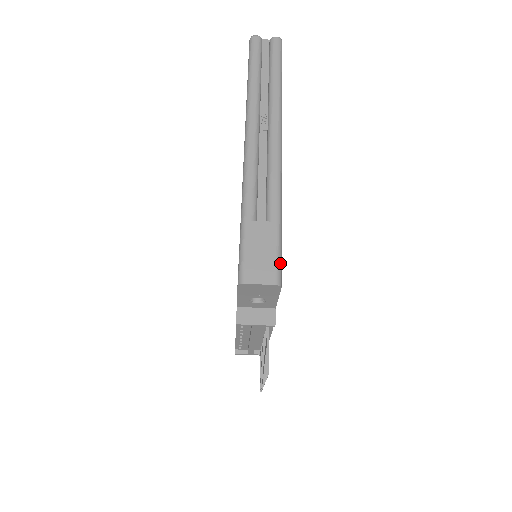
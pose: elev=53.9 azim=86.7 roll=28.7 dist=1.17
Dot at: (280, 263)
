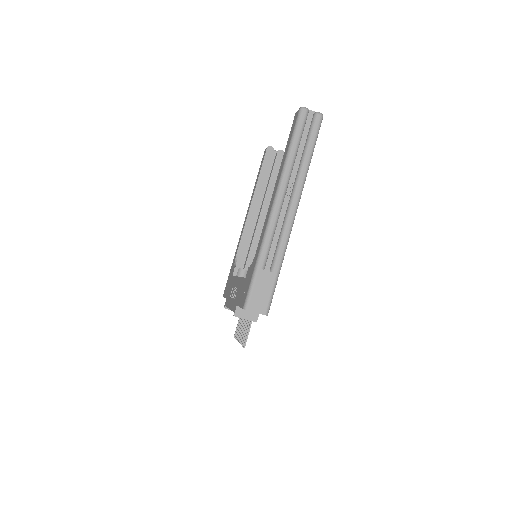
Dot at: (271, 301)
